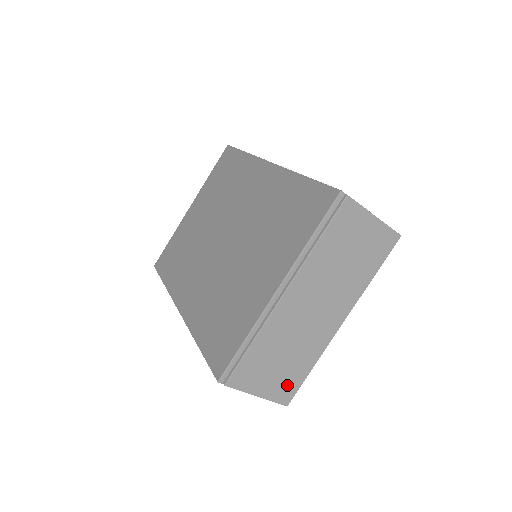
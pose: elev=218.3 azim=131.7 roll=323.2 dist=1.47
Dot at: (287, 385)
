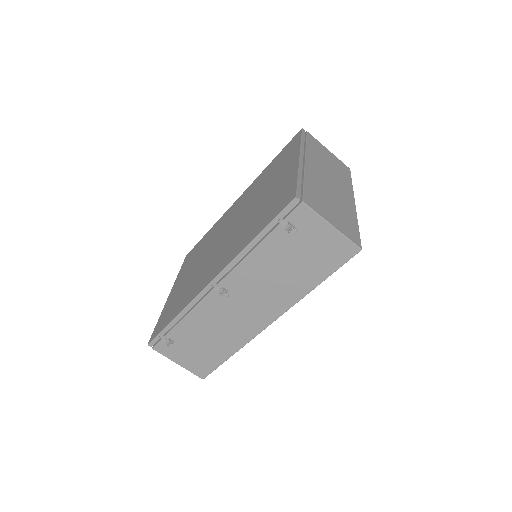
Dot at: (349, 230)
